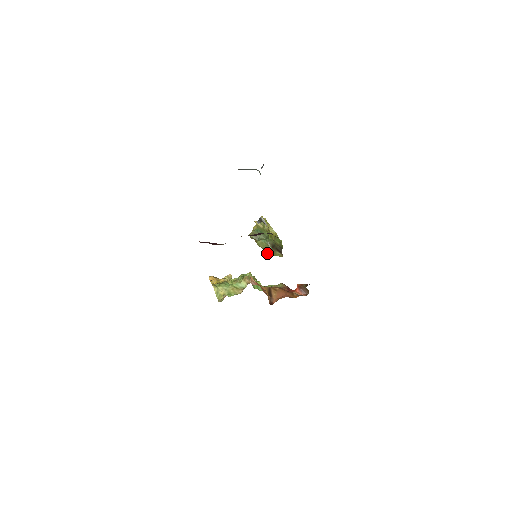
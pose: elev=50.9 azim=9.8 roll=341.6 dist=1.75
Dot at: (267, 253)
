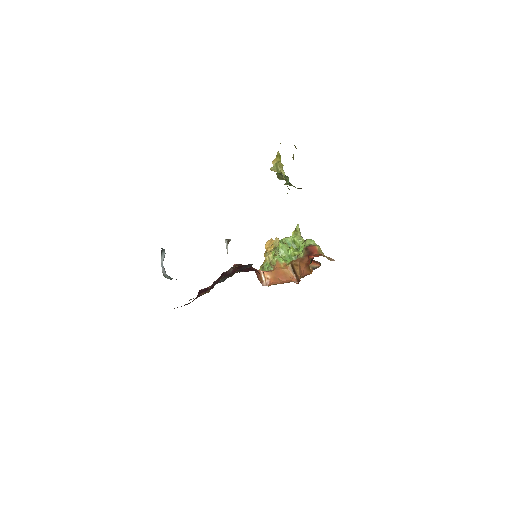
Dot at: occluded
